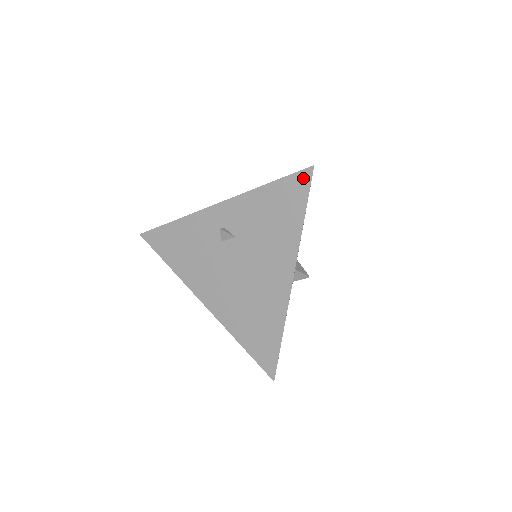
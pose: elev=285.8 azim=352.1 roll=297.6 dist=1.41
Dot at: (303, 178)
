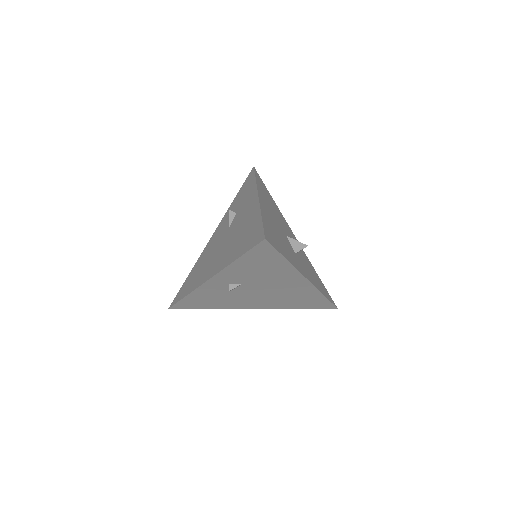
Dot at: (263, 247)
